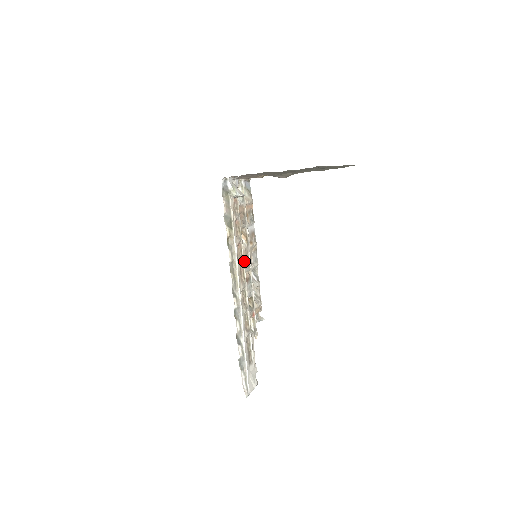
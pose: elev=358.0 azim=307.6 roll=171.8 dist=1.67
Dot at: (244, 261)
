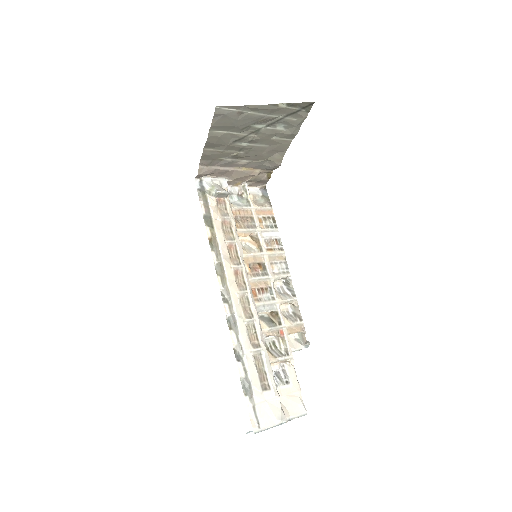
Dot at: (255, 269)
